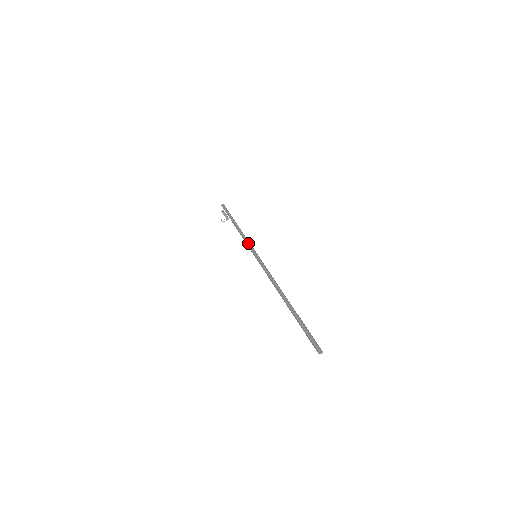
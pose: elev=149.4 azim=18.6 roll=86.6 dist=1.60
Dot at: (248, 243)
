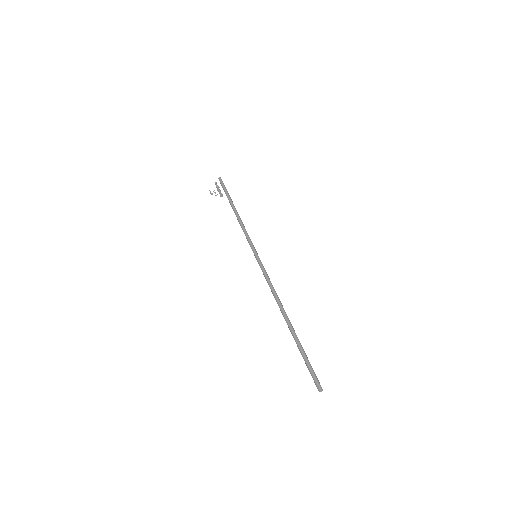
Dot at: (249, 238)
